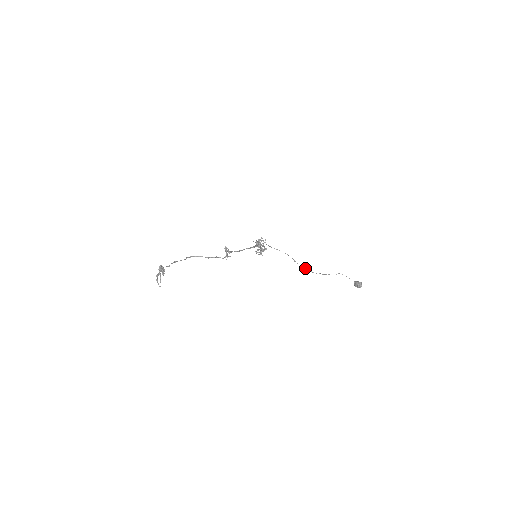
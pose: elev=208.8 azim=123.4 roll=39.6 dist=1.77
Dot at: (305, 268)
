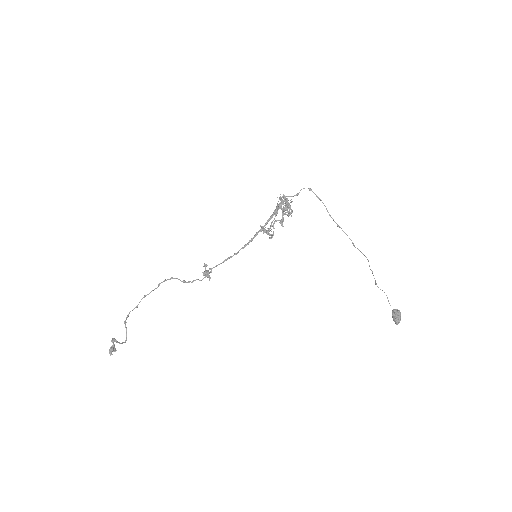
Dot at: occluded
